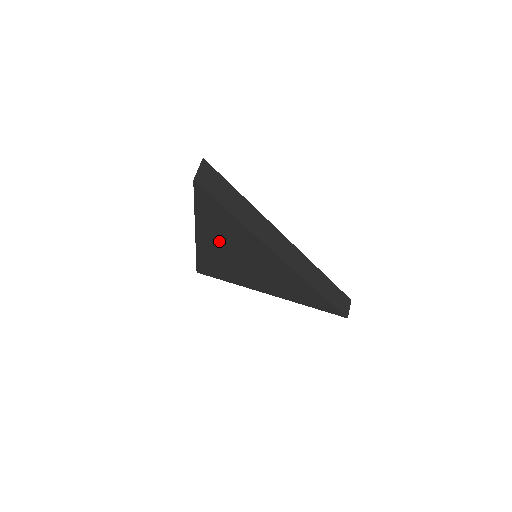
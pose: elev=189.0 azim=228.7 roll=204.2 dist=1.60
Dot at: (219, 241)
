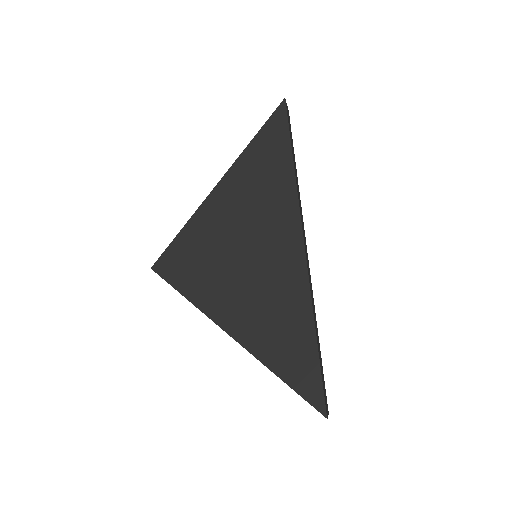
Dot at: (241, 197)
